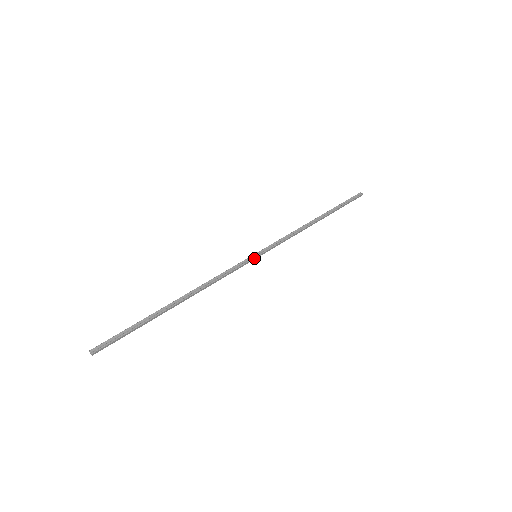
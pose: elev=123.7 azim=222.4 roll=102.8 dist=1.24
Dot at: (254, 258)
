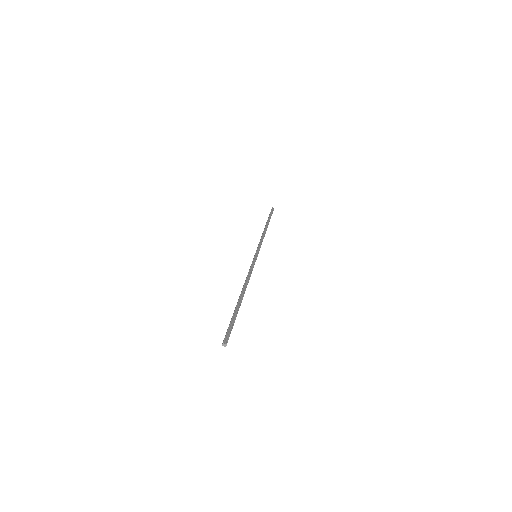
Dot at: occluded
